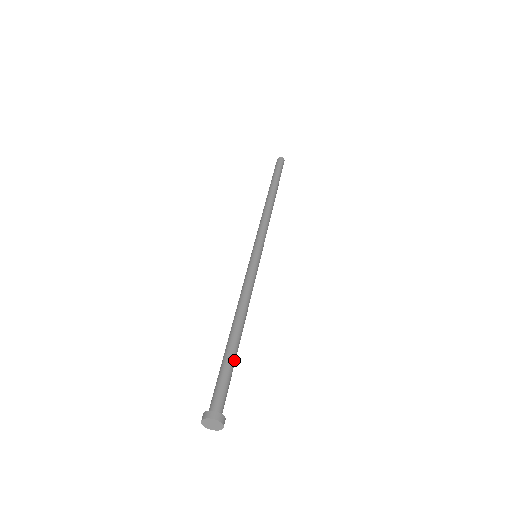
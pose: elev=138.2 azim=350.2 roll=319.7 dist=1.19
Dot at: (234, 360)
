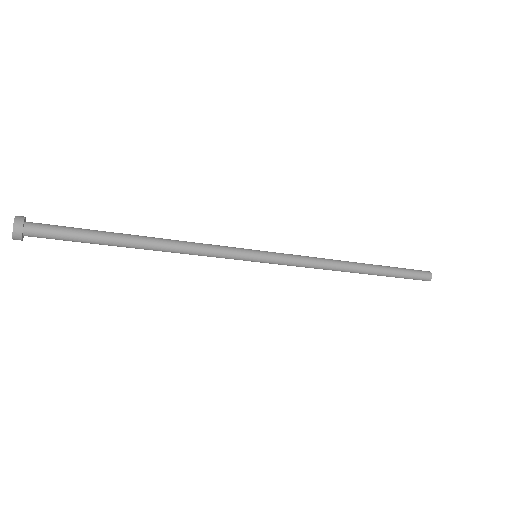
Dot at: (98, 239)
